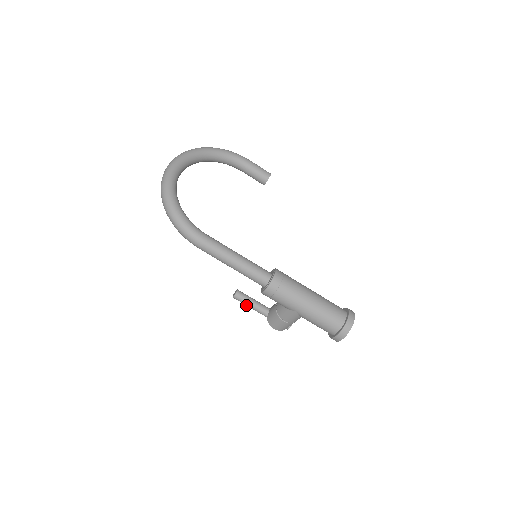
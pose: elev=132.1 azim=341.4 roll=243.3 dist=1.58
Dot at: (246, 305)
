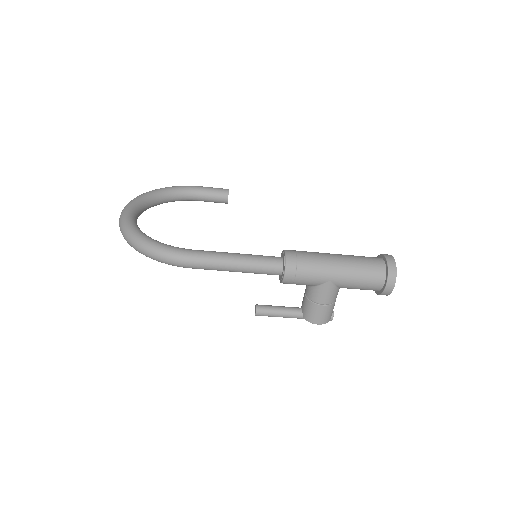
Dot at: (274, 316)
